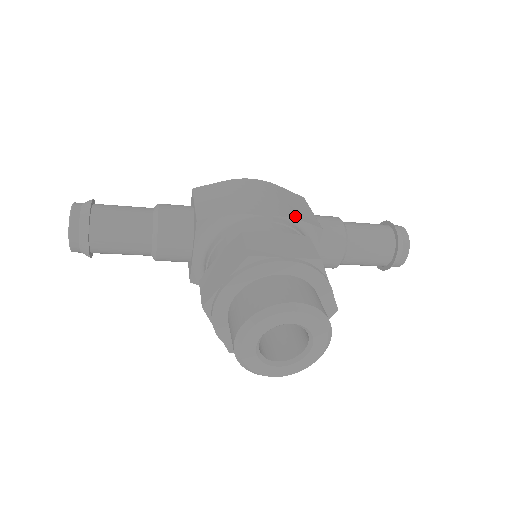
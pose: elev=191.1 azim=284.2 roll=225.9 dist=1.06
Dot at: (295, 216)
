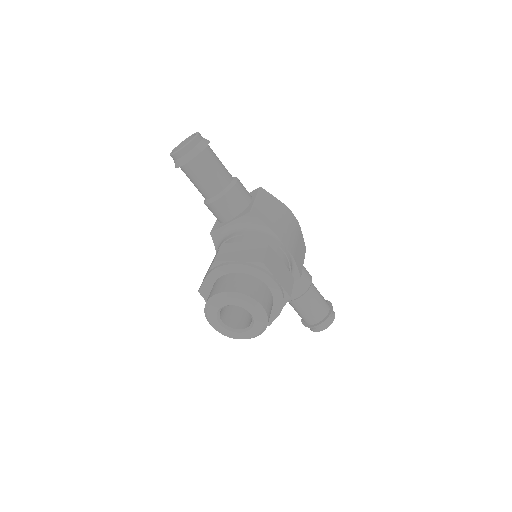
Dot at: (296, 259)
